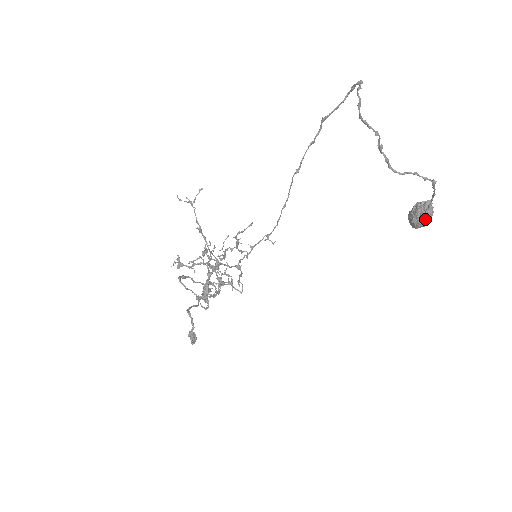
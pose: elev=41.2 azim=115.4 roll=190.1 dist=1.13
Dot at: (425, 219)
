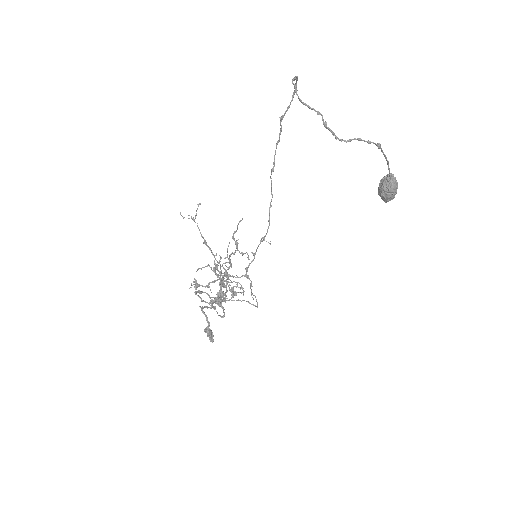
Dot at: (390, 189)
